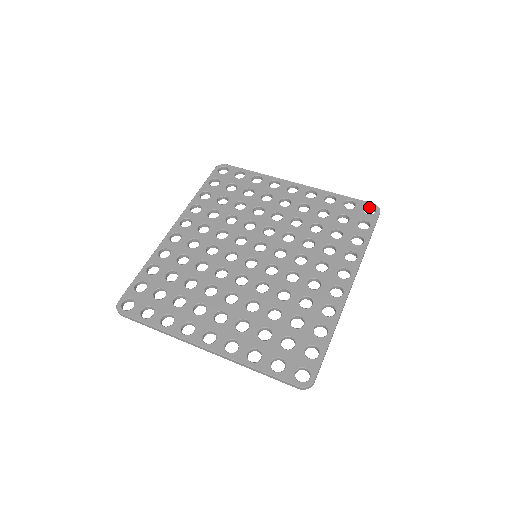
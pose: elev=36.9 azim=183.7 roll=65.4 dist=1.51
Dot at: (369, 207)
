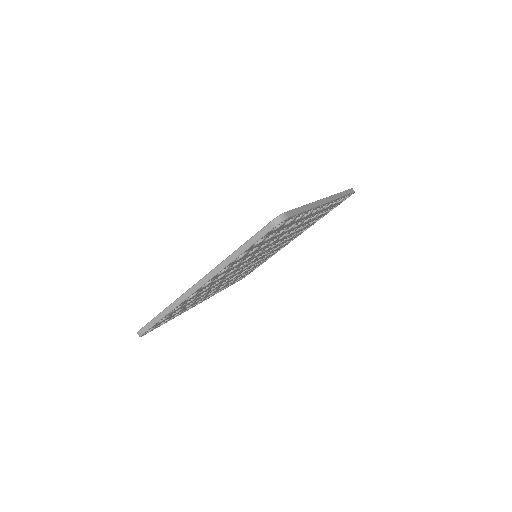
Dot at: occluded
